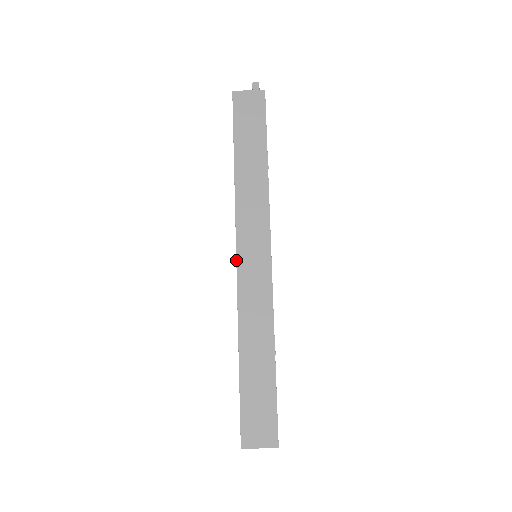
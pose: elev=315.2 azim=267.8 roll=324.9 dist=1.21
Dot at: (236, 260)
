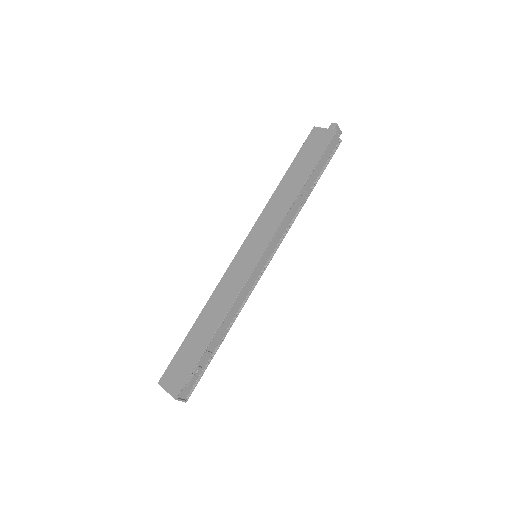
Dot at: (238, 251)
